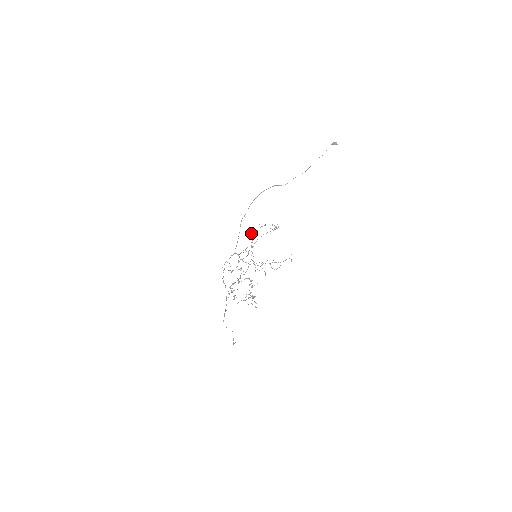
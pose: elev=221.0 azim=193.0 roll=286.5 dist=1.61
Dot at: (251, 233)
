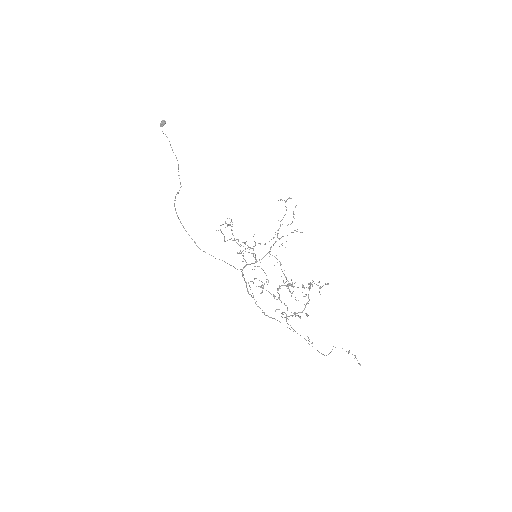
Dot at: occluded
